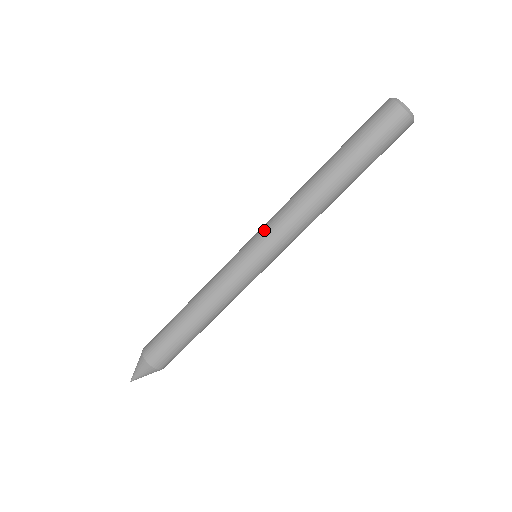
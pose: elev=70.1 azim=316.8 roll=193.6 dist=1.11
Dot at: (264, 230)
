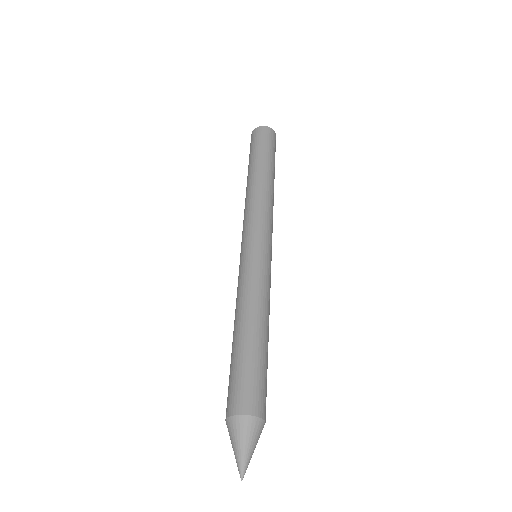
Dot at: (247, 227)
